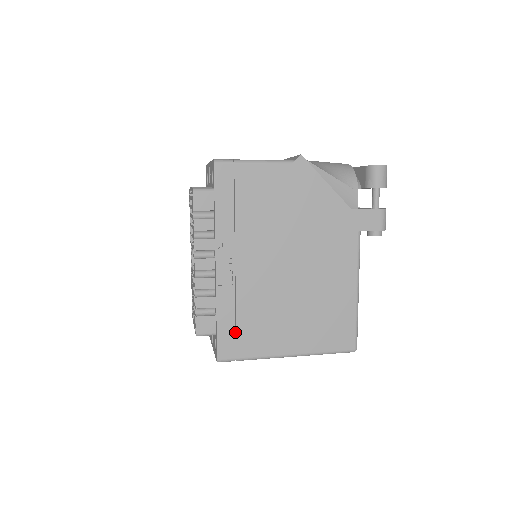
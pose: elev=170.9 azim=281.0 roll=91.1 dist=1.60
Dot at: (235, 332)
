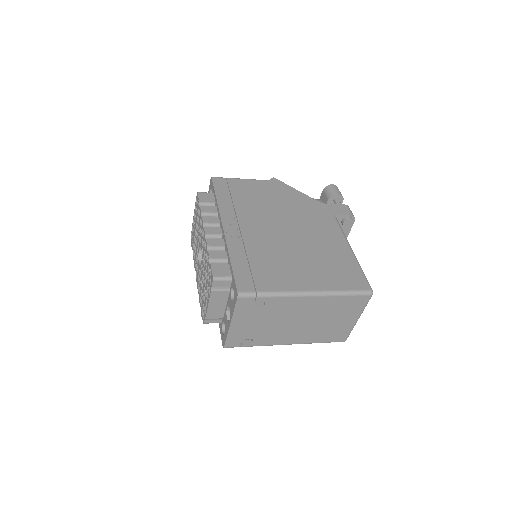
Dot at: occluded
